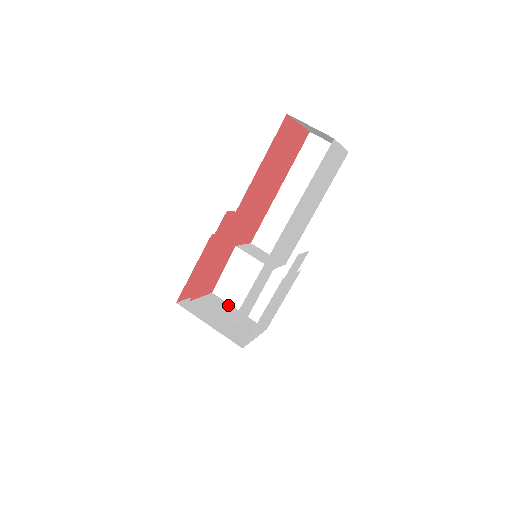
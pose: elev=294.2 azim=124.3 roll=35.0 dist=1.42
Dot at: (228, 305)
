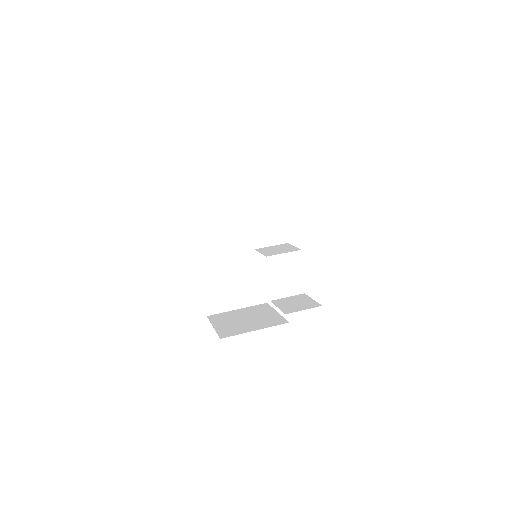
Dot at: (288, 298)
